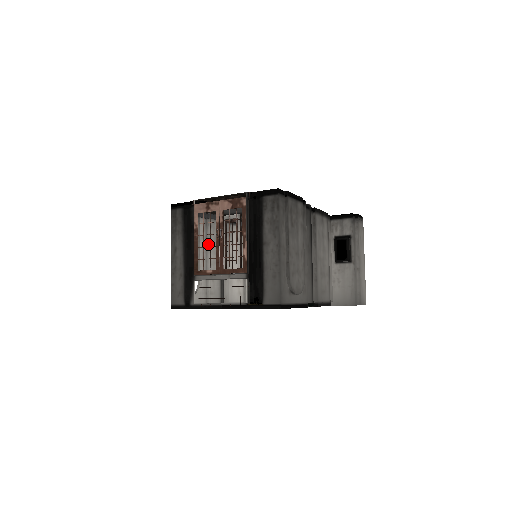
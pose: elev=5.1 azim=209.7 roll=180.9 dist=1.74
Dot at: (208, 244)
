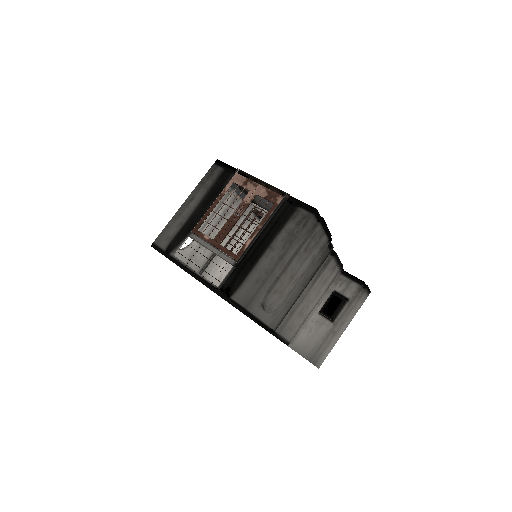
Dot at: (223, 214)
